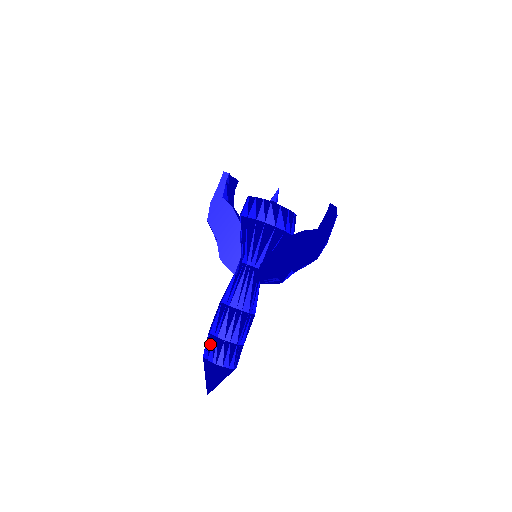
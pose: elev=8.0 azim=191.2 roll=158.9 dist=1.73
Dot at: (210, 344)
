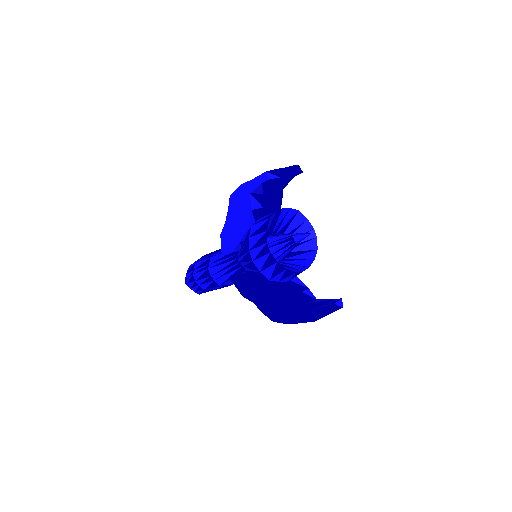
Dot at: (191, 269)
